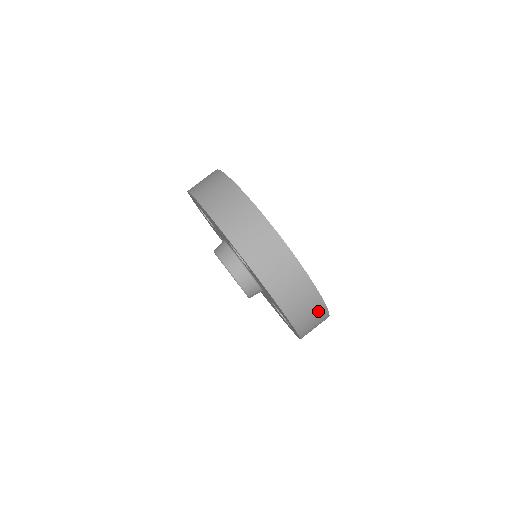
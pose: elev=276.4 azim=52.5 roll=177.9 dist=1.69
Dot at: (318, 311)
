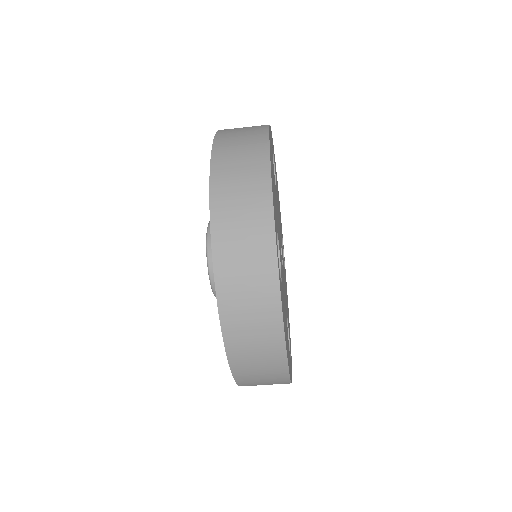
Dot at: occluded
